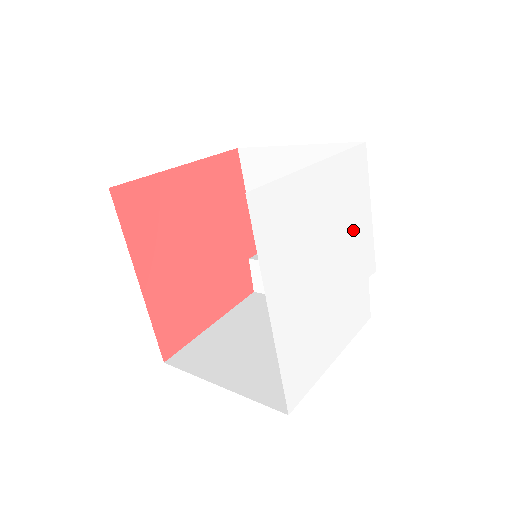
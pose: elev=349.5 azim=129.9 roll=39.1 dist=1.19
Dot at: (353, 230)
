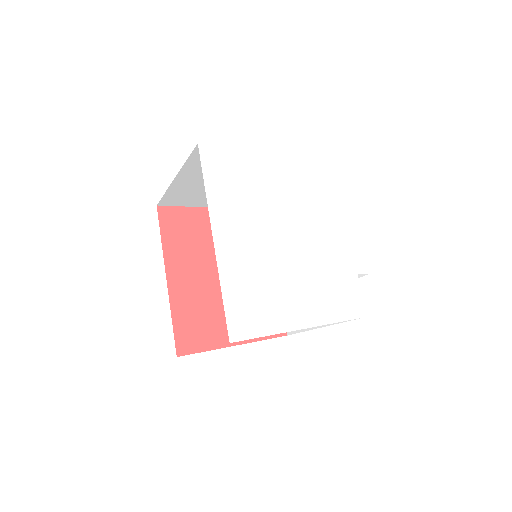
Dot at: (329, 220)
